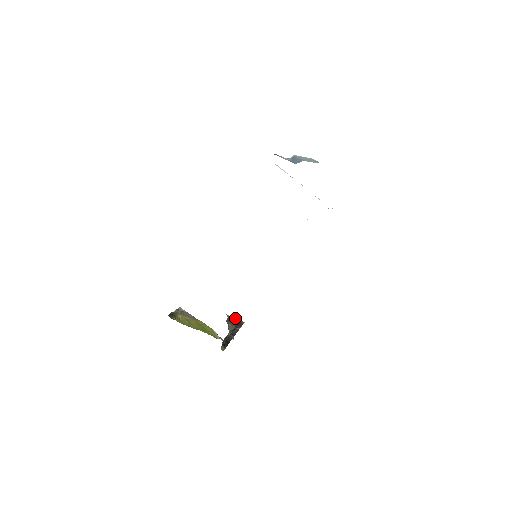
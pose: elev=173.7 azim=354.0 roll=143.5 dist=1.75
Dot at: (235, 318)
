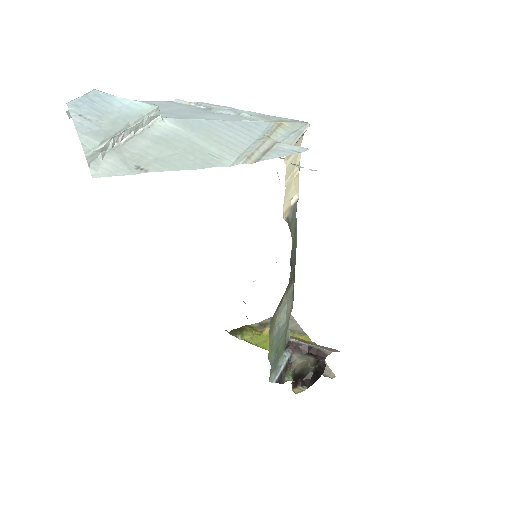
Dot at: (310, 345)
